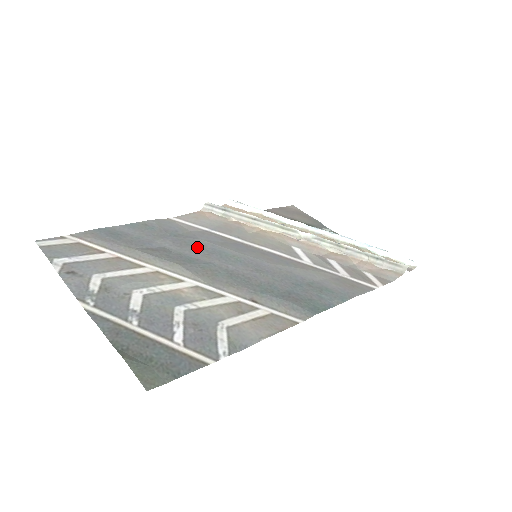
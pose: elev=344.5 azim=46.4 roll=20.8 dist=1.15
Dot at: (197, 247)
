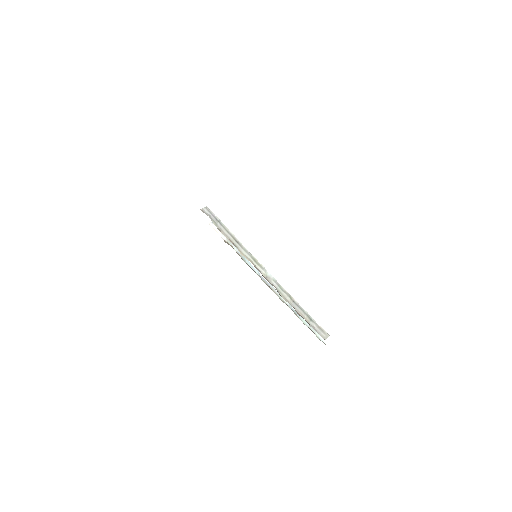
Dot at: occluded
